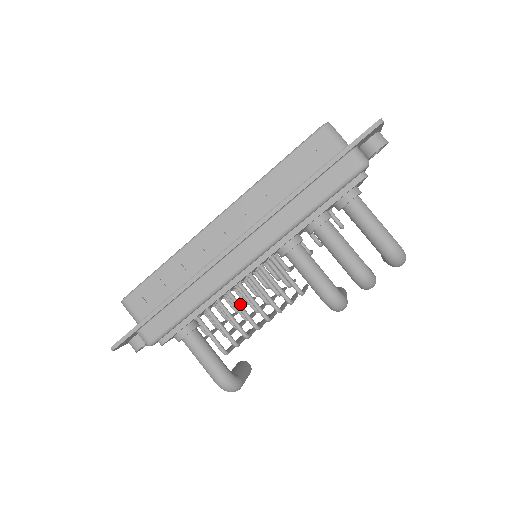
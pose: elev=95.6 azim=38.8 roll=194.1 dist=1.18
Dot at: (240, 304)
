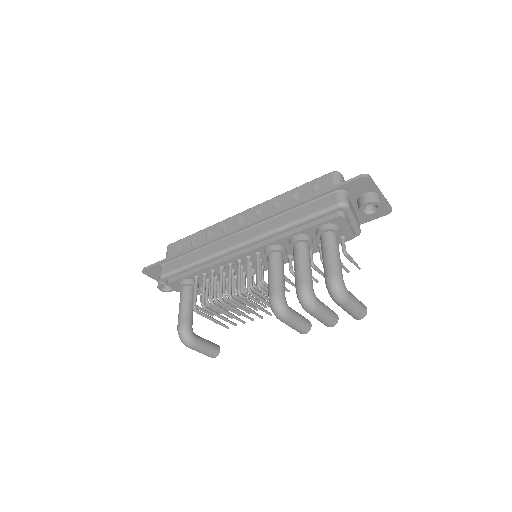
Dot at: (222, 279)
